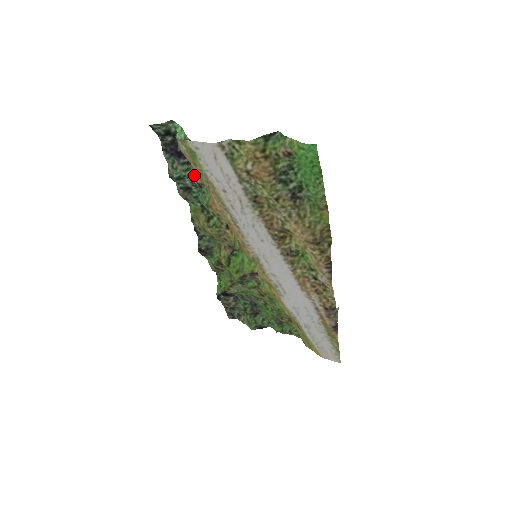
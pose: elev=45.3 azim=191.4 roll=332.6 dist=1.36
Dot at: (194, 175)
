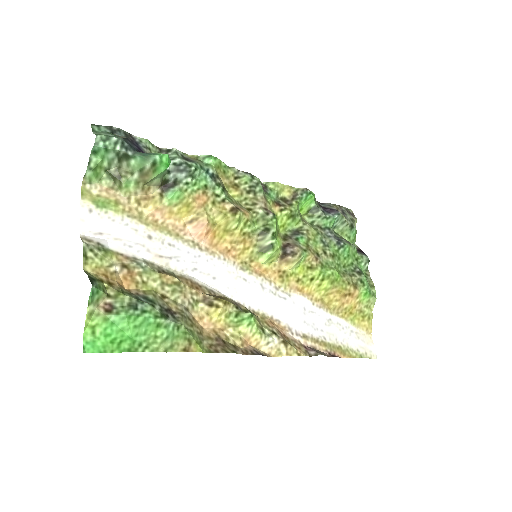
Dot at: occluded
